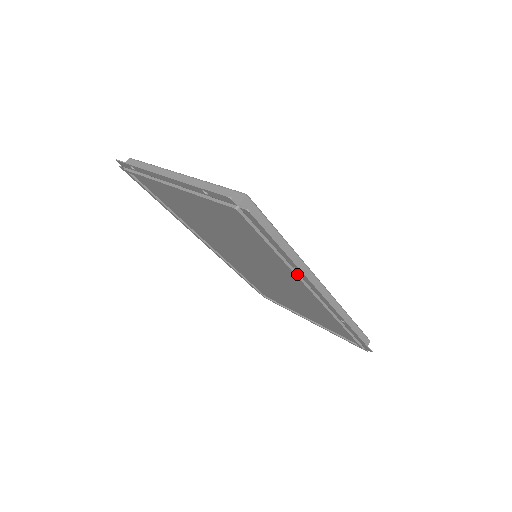
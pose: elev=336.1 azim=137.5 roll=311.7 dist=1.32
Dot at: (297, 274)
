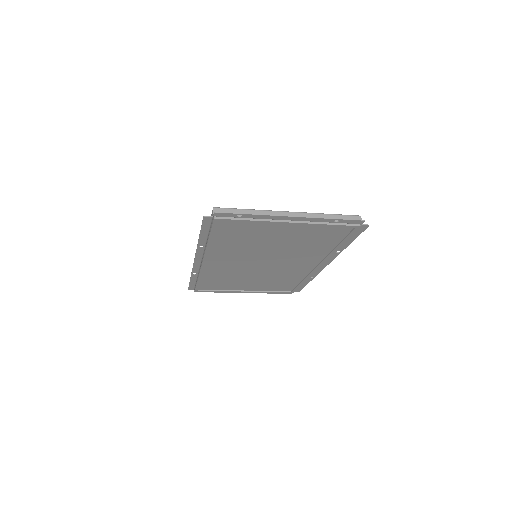
Dot at: (330, 255)
